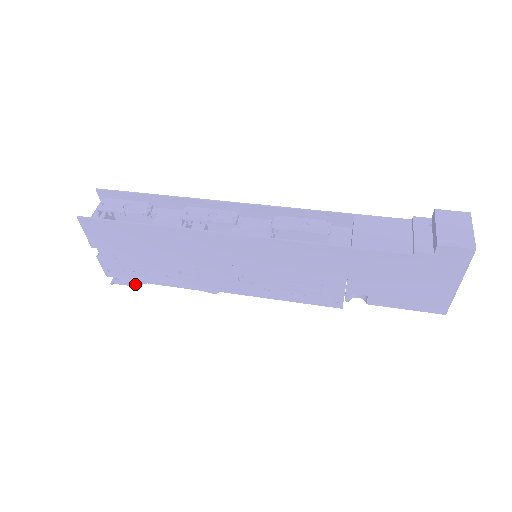
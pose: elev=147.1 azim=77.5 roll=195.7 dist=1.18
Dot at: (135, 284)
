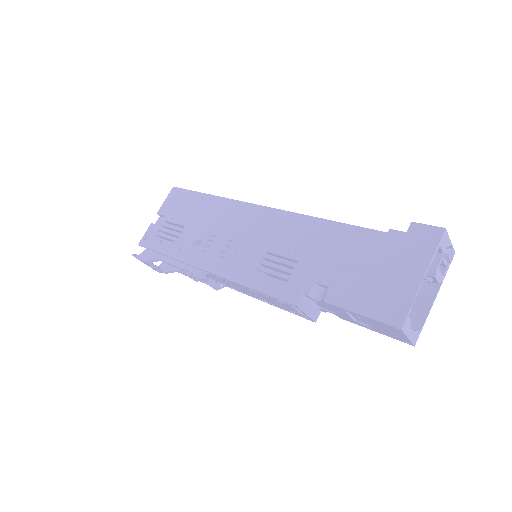
Dot at: (148, 259)
